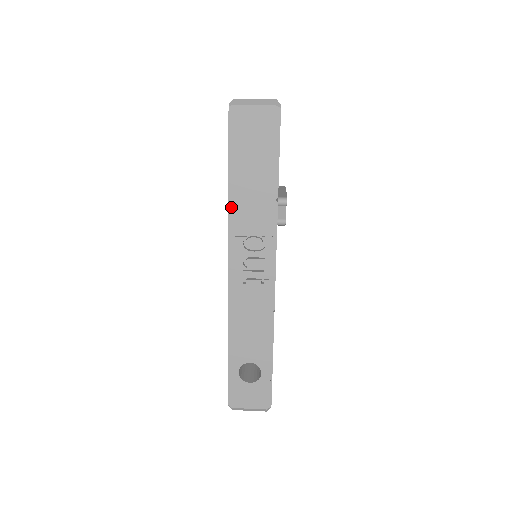
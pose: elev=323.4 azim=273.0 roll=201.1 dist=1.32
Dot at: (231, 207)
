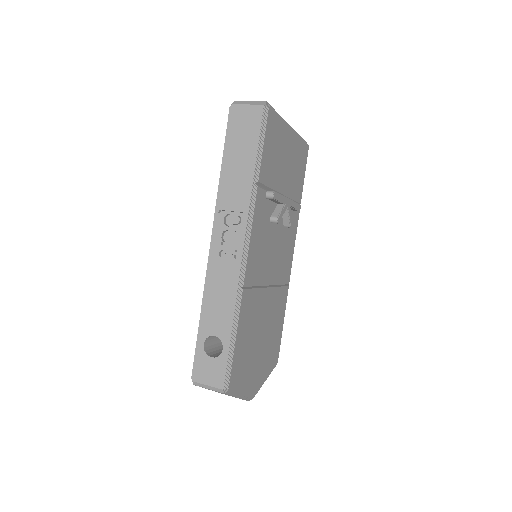
Dot at: (219, 187)
